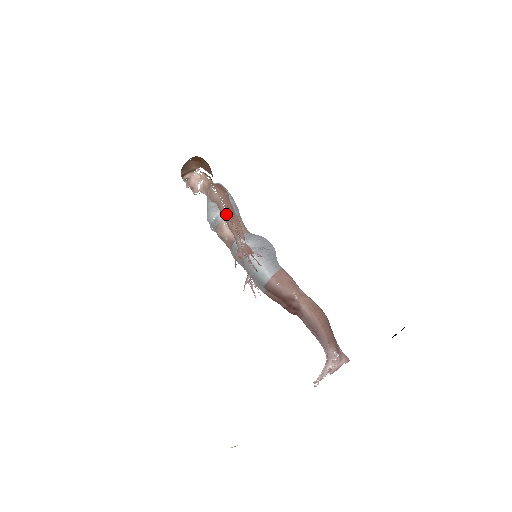
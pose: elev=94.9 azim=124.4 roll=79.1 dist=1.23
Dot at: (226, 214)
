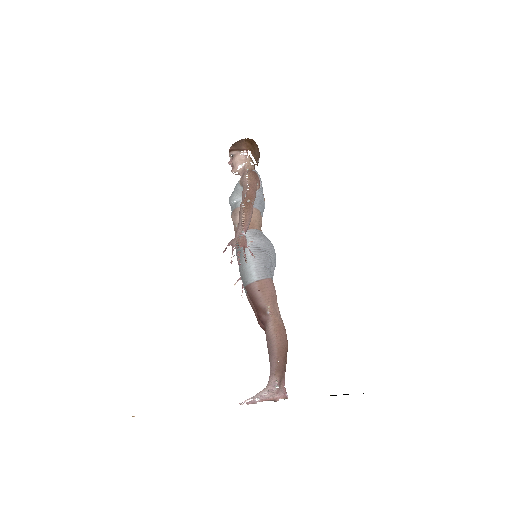
Dot at: (243, 200)
